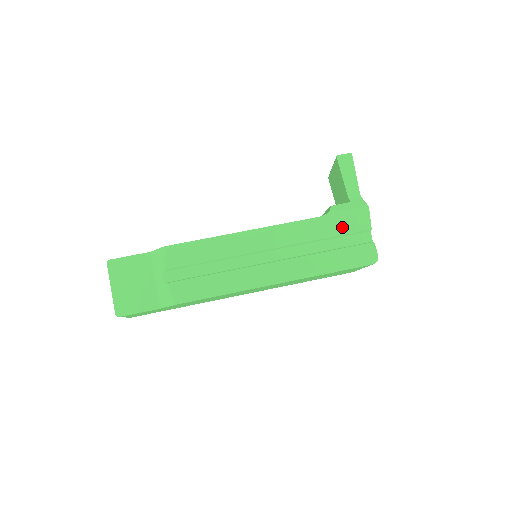
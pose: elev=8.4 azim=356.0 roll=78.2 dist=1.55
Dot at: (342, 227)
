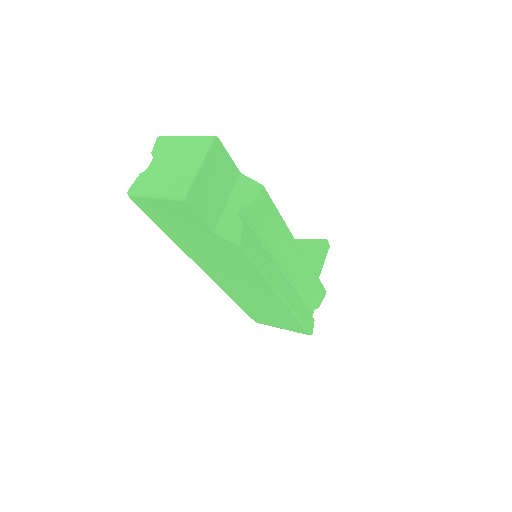
Dot at: (314, 292)
